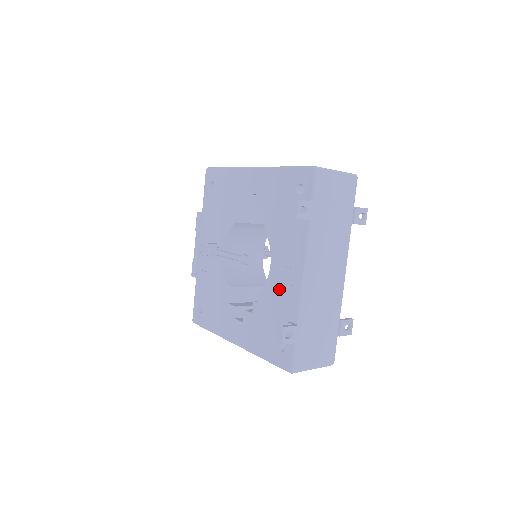
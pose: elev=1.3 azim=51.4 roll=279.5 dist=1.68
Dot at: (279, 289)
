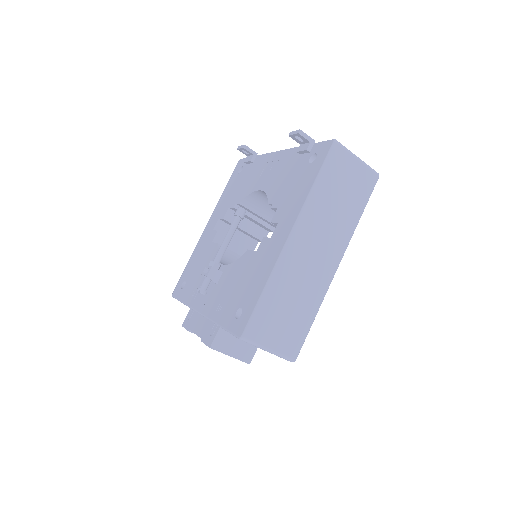
Dot at: (276, 175)
